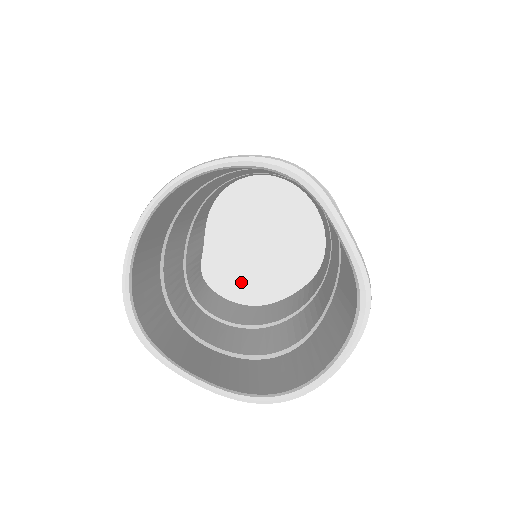
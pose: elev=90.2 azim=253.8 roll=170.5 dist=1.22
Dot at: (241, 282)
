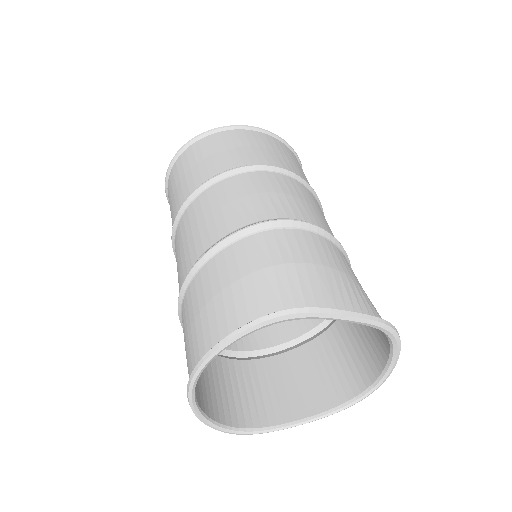
Dot at: occluded
